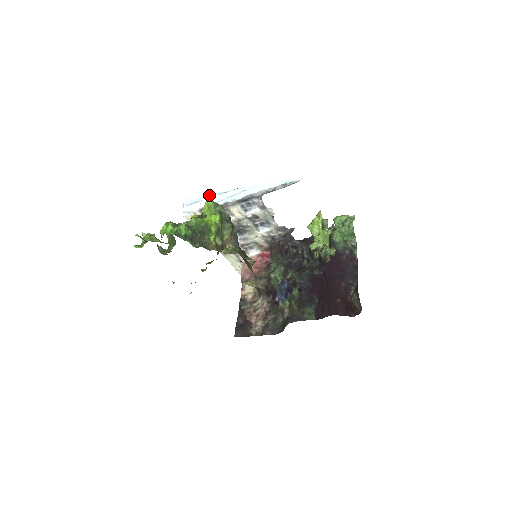
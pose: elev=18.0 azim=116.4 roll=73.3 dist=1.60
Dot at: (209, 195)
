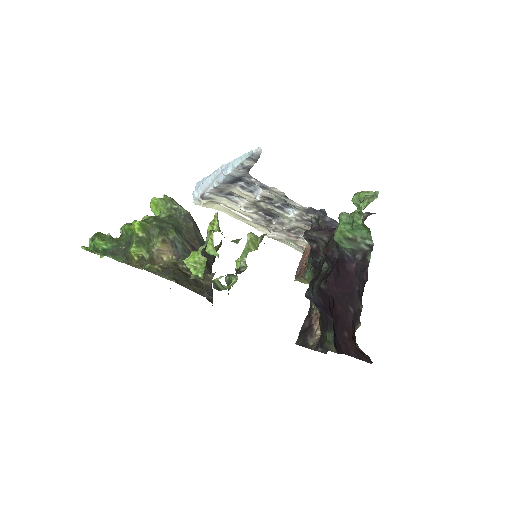
Dot at: (206, 177)
